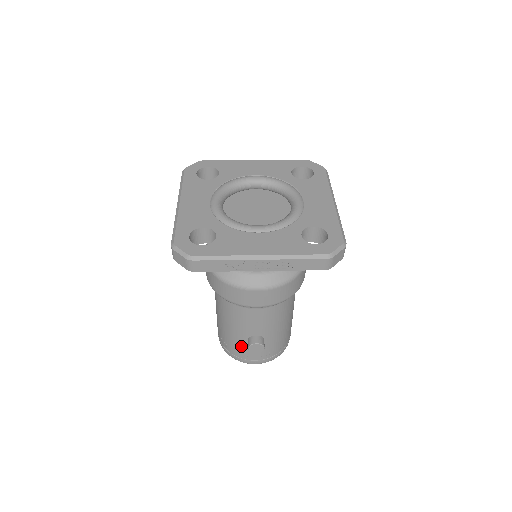
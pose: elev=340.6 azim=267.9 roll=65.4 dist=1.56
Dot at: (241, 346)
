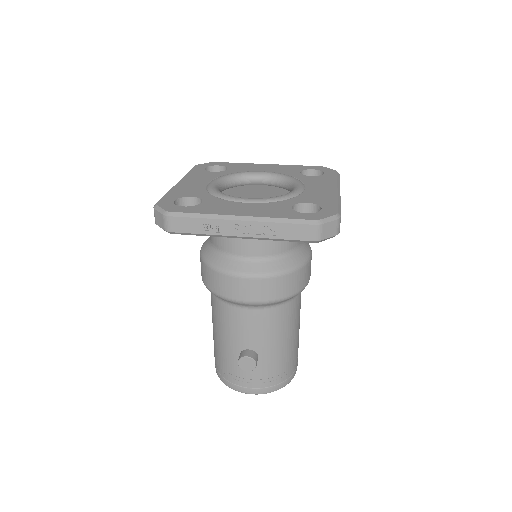
Dot at: (233, 365)
